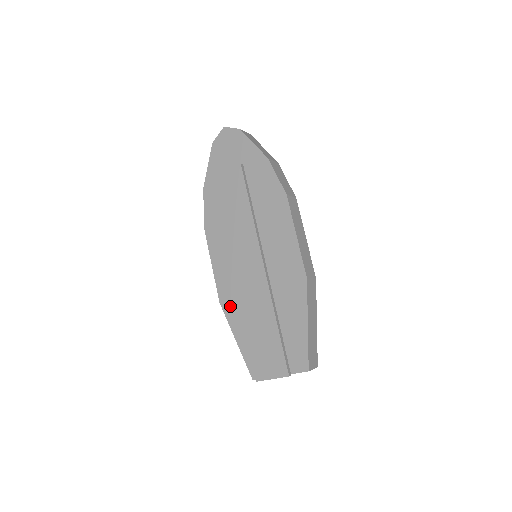
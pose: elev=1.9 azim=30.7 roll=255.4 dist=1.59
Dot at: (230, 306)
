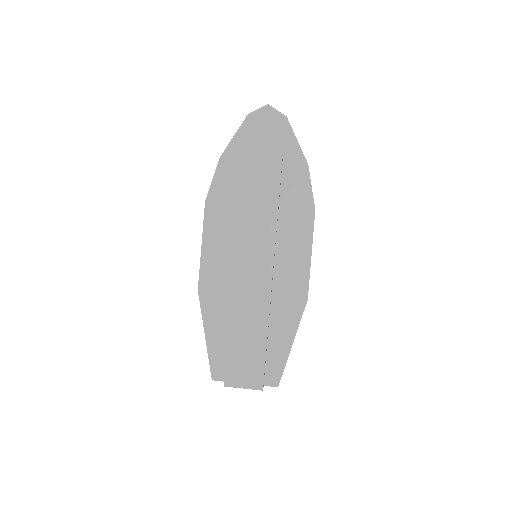
Dot at: (210, 298)
